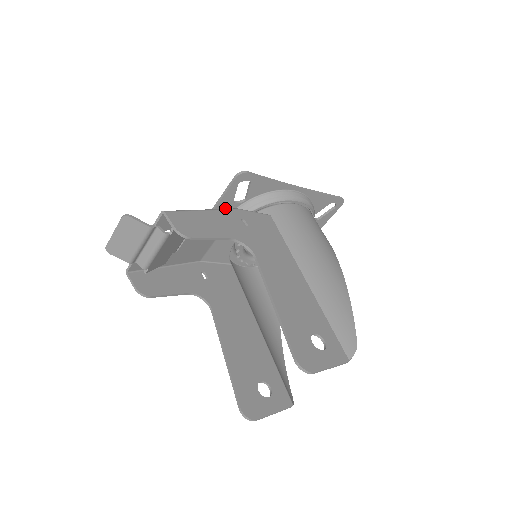
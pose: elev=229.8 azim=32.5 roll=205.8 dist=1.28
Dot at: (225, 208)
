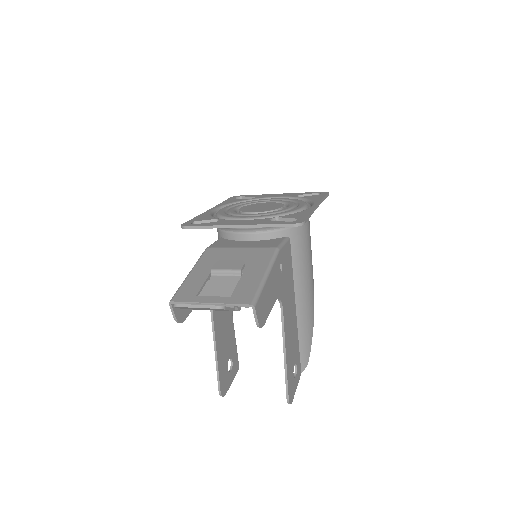
Dot at: occluded
